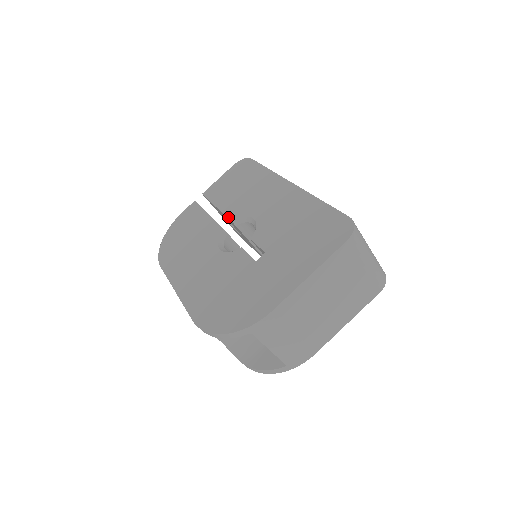
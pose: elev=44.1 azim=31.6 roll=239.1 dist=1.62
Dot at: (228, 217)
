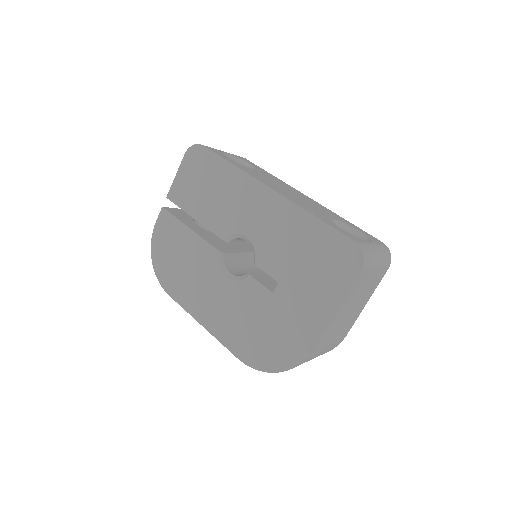
Dot at: (215, 234)
